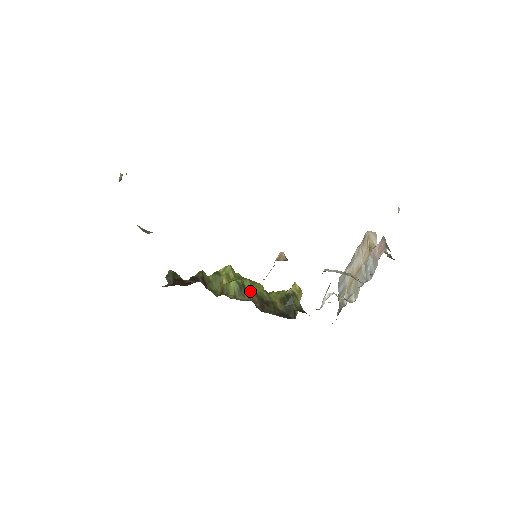
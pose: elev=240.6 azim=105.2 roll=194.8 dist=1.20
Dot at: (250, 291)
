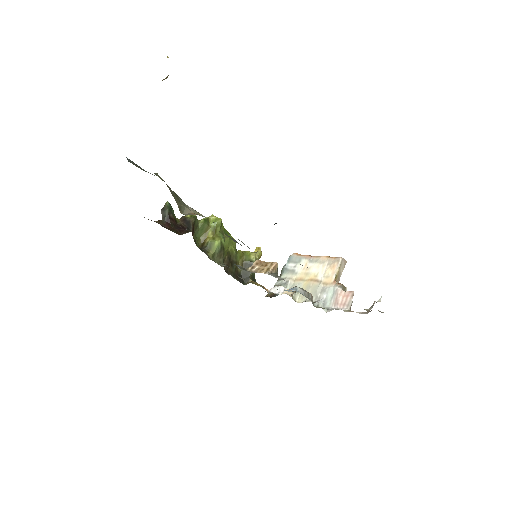
Dot at: (226, 251)
